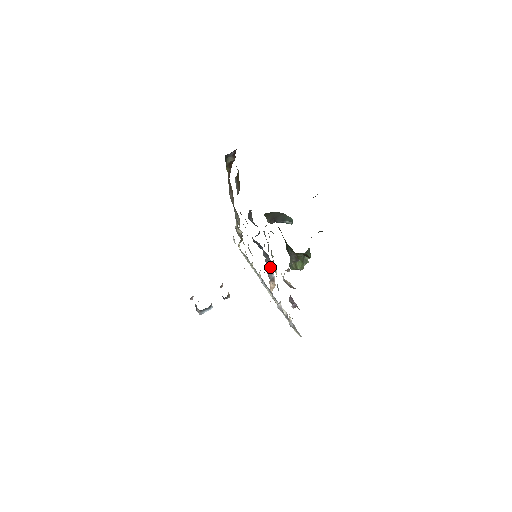
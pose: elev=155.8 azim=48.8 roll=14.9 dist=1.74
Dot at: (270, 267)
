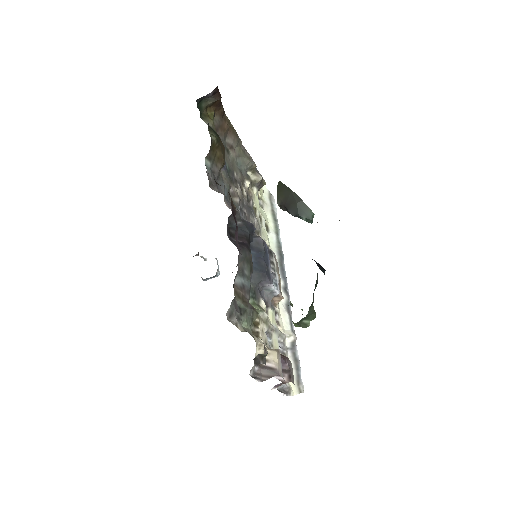
Dot at: (269, 287)
